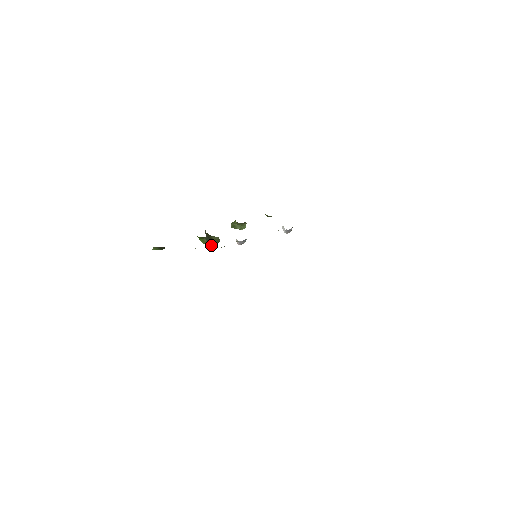
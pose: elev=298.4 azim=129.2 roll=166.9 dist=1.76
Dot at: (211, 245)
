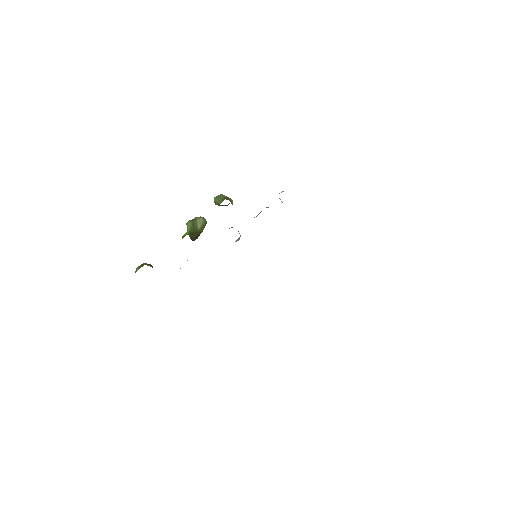
Dot at: occluded
